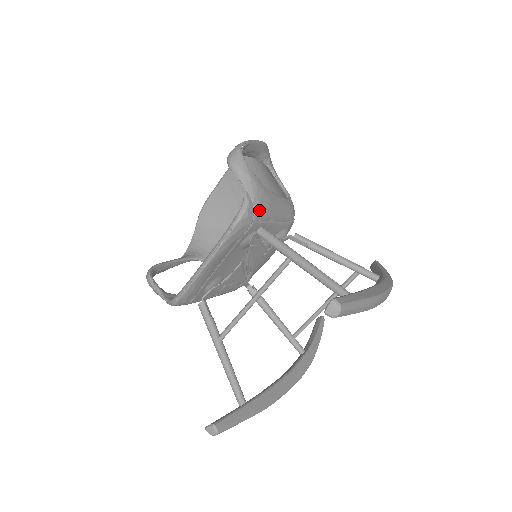
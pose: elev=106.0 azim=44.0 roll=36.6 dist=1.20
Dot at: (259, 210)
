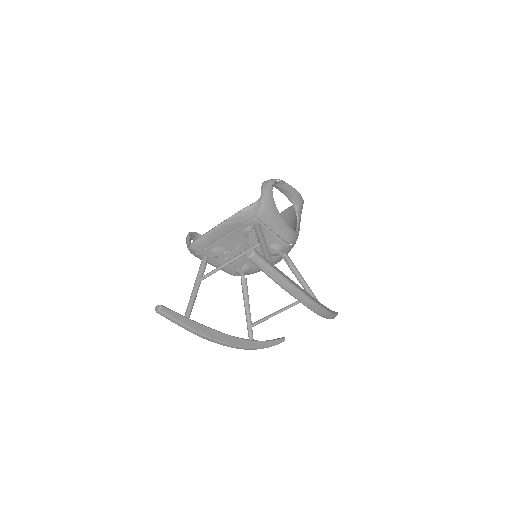
Dot at: (262, 213)
